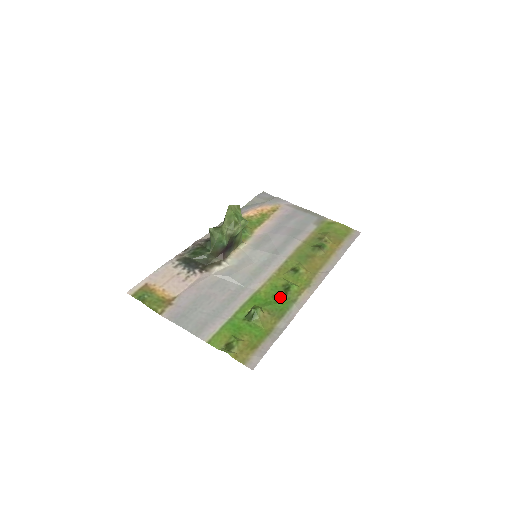
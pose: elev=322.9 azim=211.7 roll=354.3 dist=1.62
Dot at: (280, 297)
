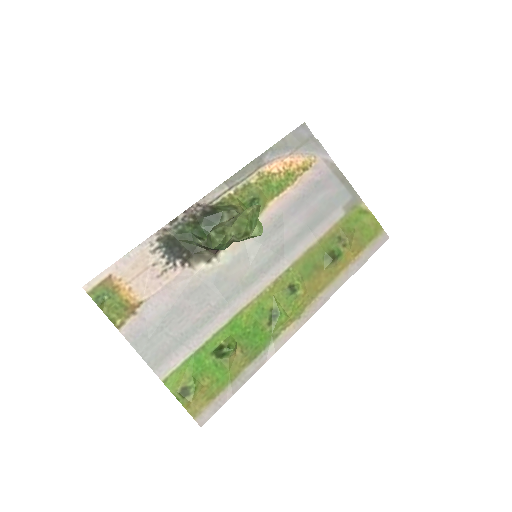
Dot at: (262, 327)
